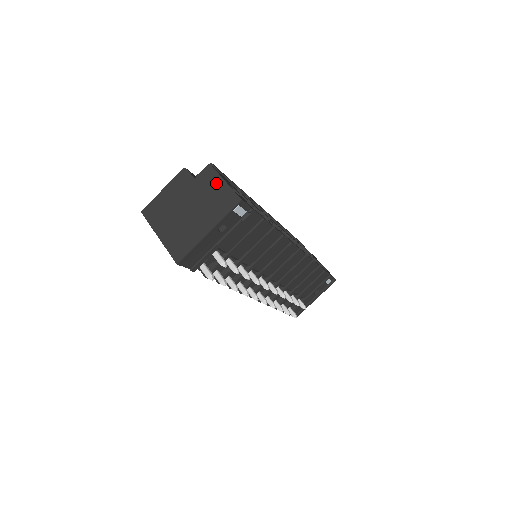
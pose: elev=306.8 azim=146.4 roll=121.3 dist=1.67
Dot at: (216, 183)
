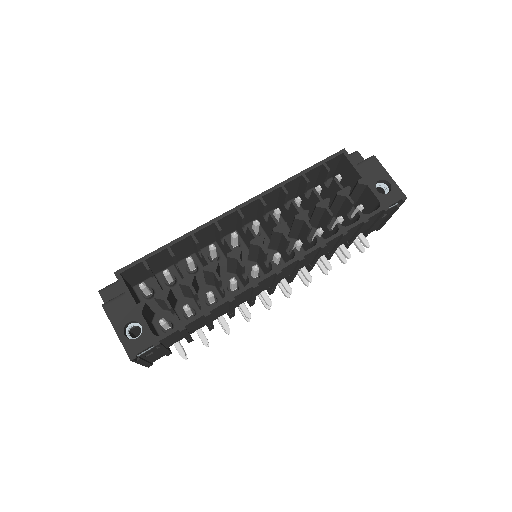
Dot at: occluded
